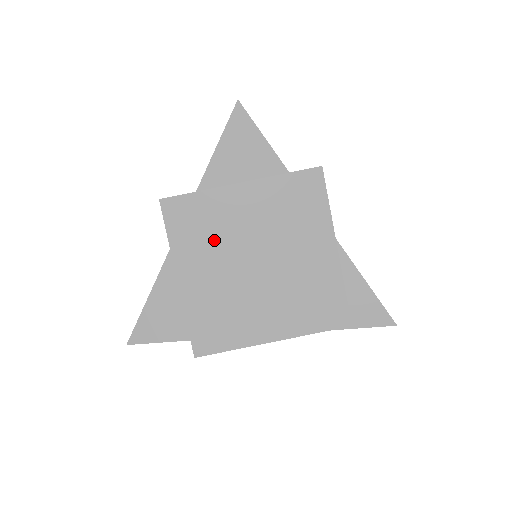
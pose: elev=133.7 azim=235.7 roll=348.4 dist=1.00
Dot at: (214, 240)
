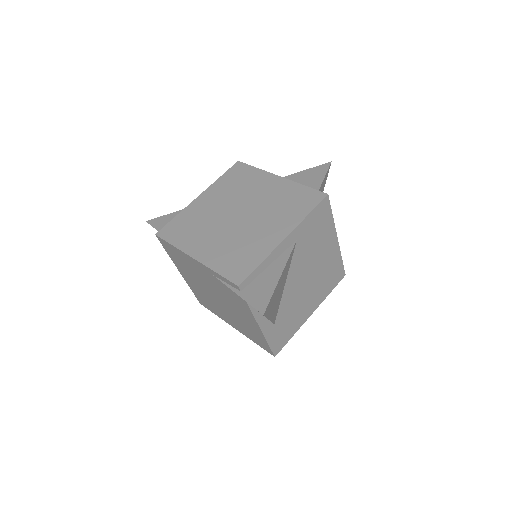
Dot at: (236, 191)
